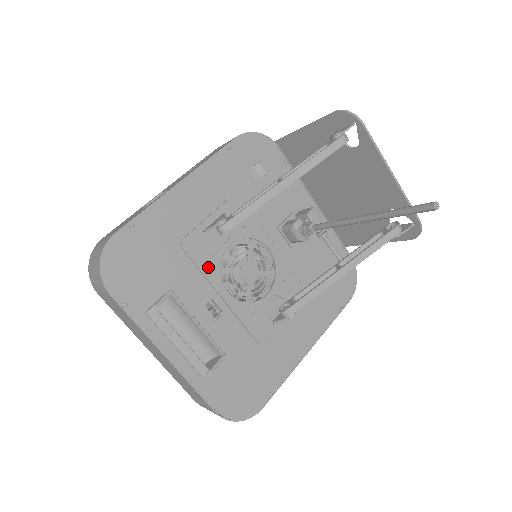
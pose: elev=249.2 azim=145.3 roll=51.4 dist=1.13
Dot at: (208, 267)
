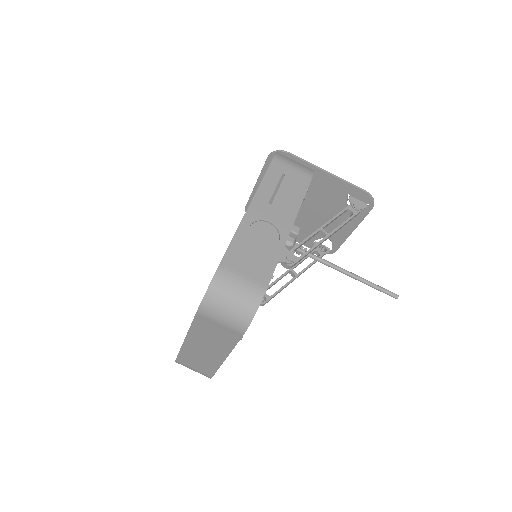
Dot at: occluded
